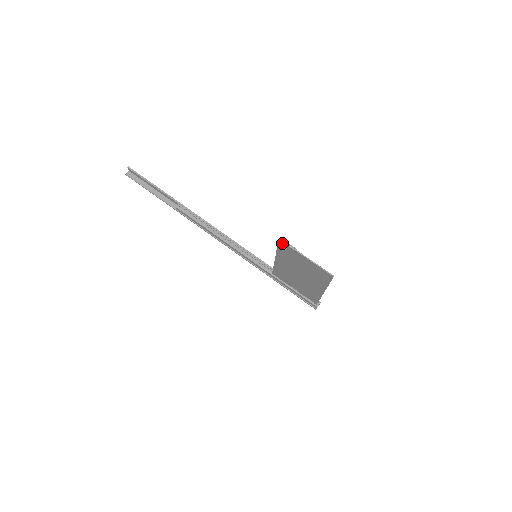
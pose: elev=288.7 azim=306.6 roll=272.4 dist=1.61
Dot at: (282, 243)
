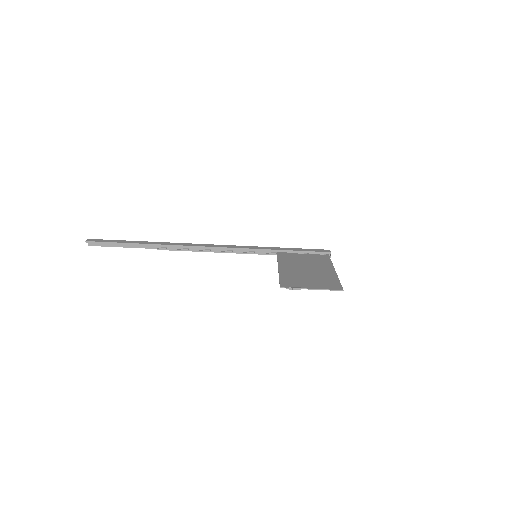
Dot at: (284, 287)
